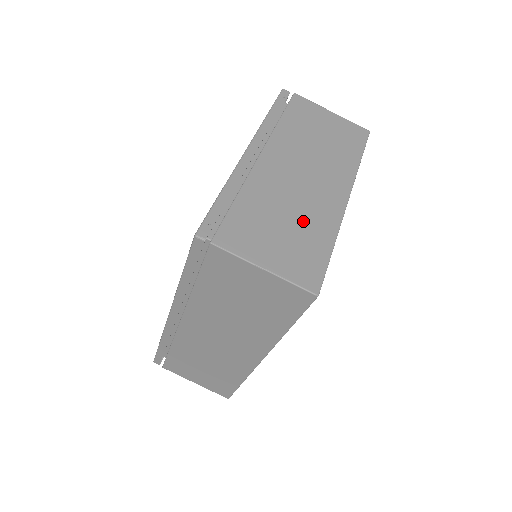
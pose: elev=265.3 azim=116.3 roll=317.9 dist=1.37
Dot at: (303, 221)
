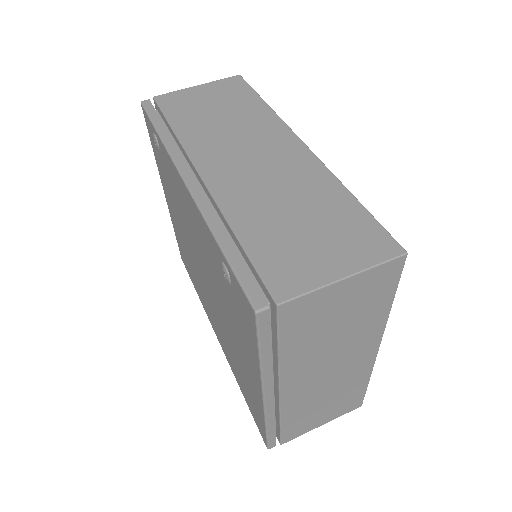
Dot at: occluded
